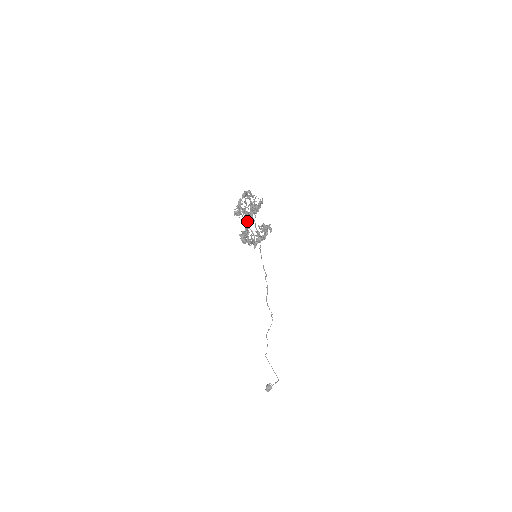
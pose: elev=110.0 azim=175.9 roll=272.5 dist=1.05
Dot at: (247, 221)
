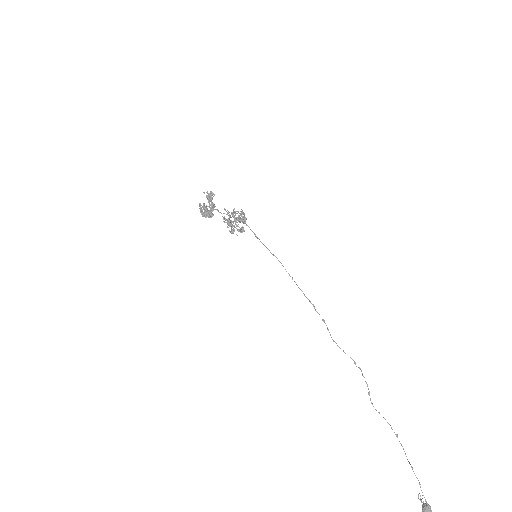
Dot at: occluded
